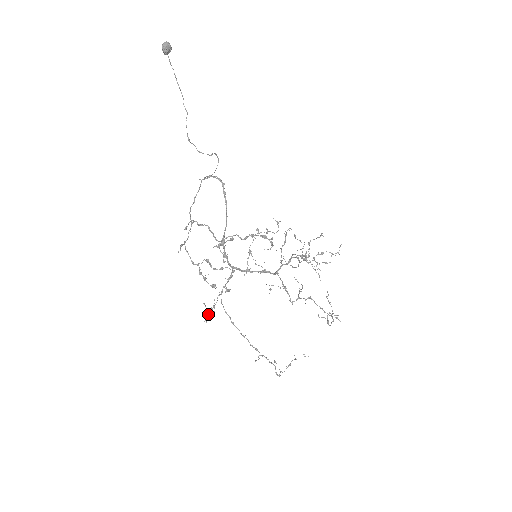
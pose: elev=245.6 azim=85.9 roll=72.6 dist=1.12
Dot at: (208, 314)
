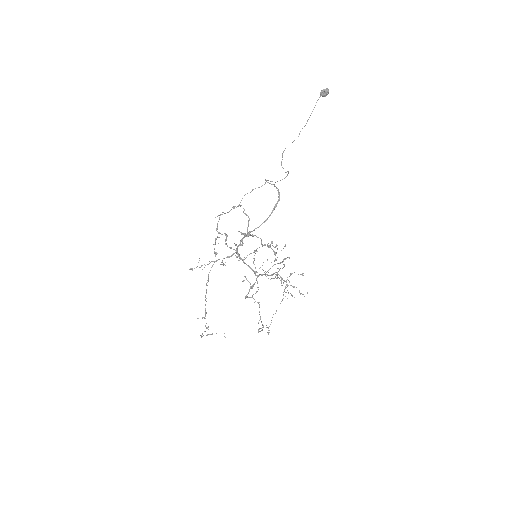
Dot at: (196, 267)
